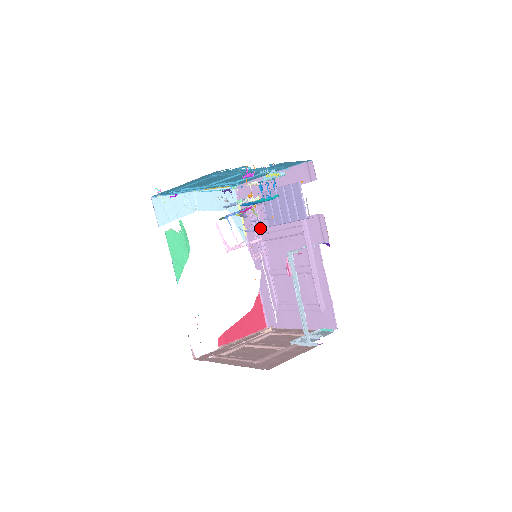
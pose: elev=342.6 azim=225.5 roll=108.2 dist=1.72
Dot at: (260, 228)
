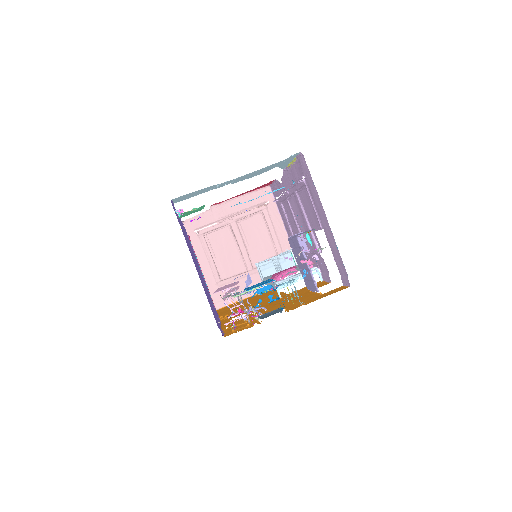
Dot at: (298, 191)
